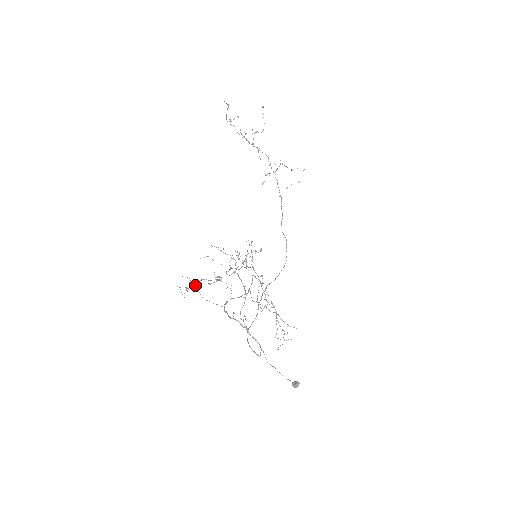
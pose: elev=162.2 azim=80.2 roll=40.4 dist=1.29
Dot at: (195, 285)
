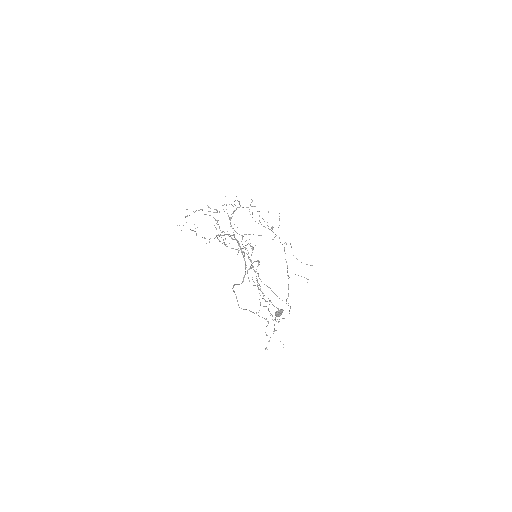
Dot at: (194, 231)
